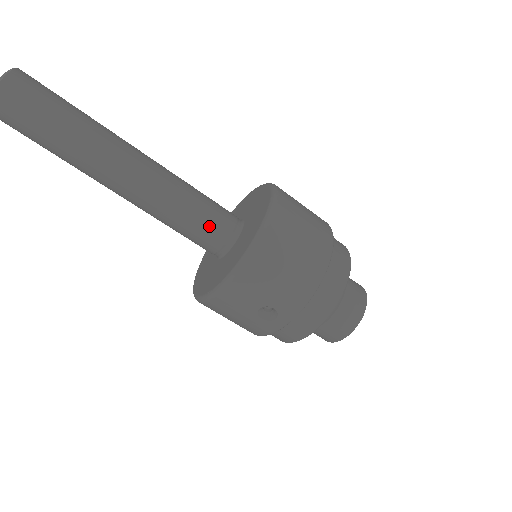
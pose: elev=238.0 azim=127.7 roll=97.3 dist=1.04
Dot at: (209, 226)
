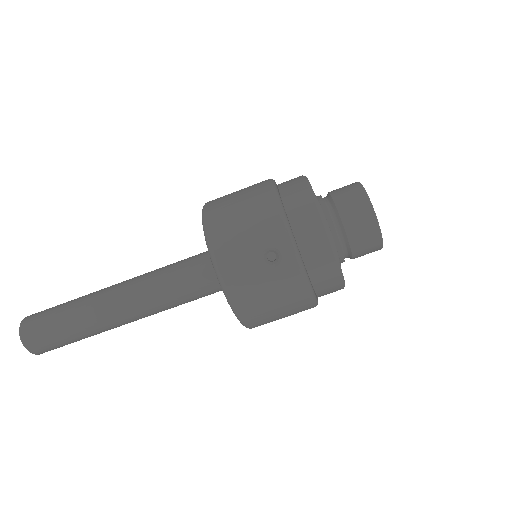
Dot at: (193, 268)
